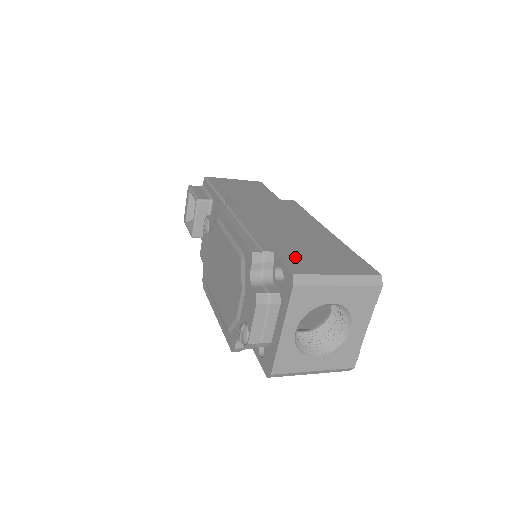
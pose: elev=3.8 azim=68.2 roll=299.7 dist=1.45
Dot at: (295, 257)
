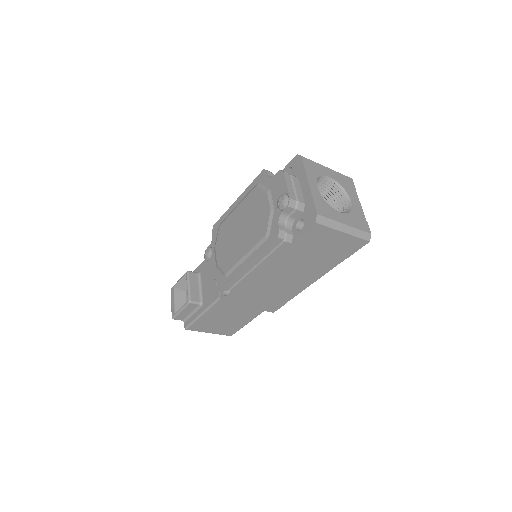
Dot at: occluded
